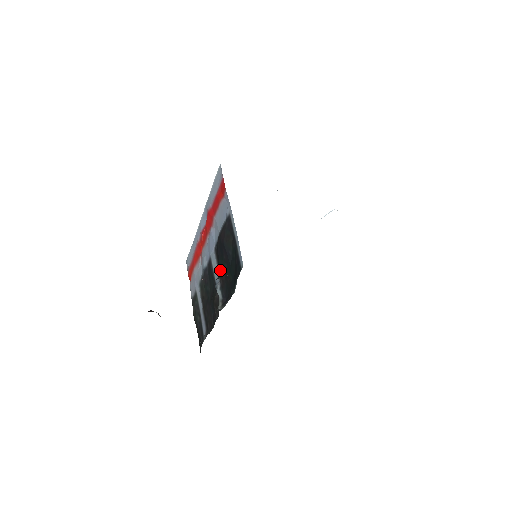
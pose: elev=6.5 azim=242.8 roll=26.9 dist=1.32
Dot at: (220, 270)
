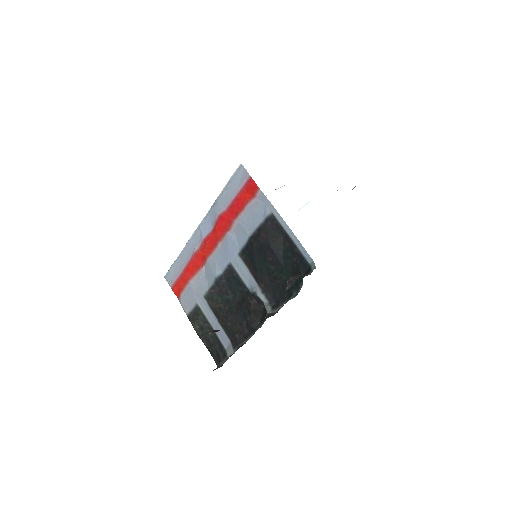
Dot at: (259, 274)
